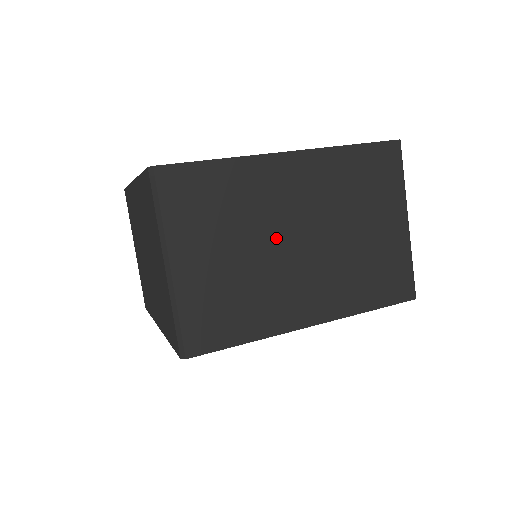
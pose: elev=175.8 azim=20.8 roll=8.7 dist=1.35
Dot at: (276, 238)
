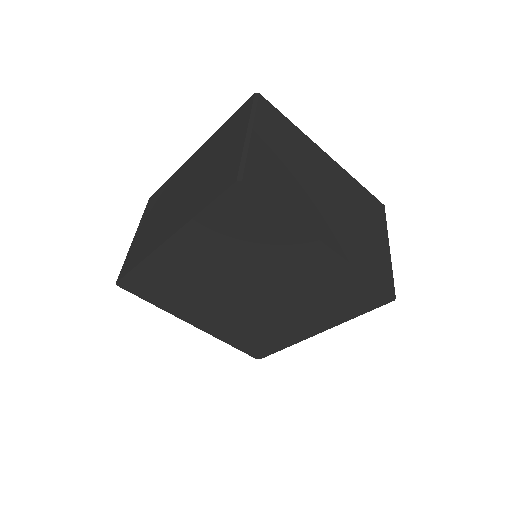
Dot at: (314, 181)
